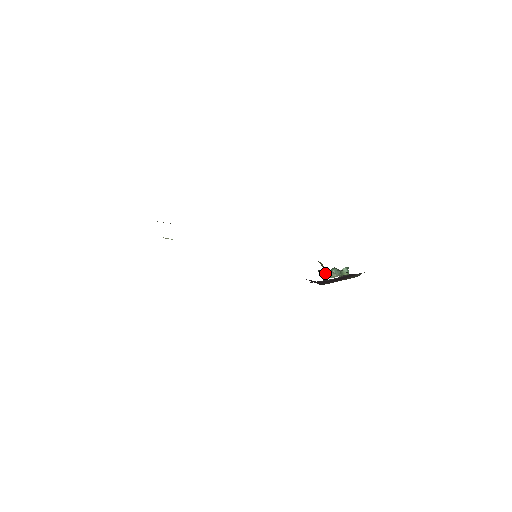
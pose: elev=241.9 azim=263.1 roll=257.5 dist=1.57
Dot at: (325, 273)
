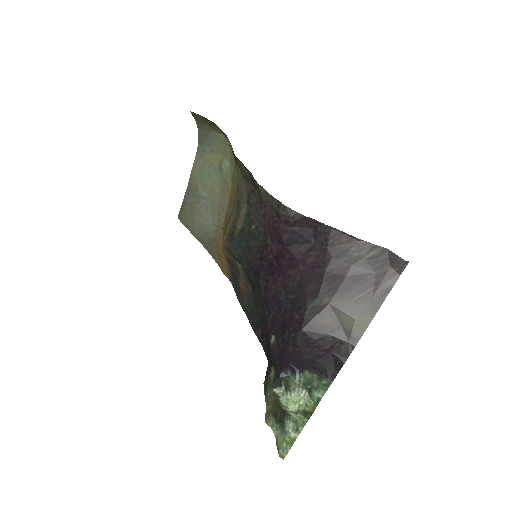
Dot at: (286, 382)
